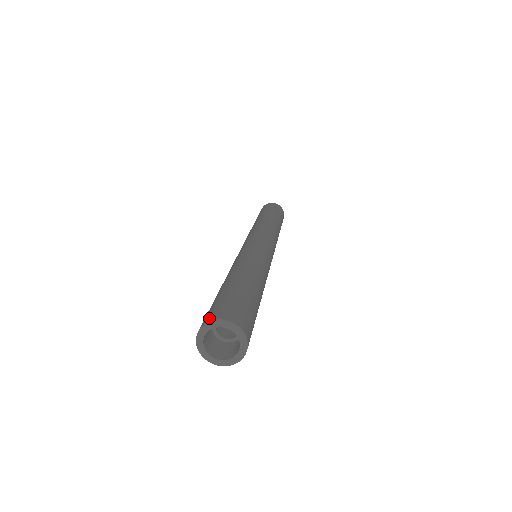
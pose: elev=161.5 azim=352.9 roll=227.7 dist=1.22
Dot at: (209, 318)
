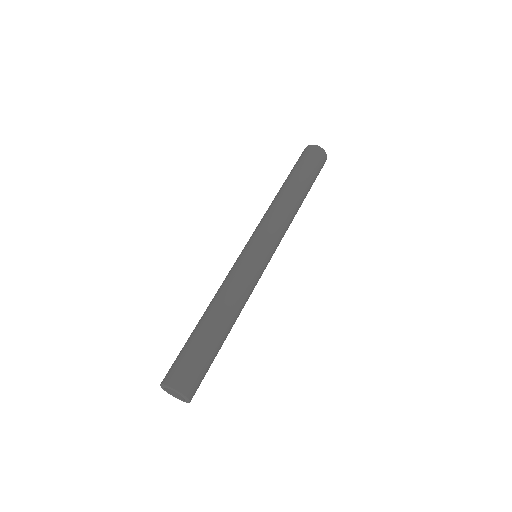
Dot at: (169, 380)
